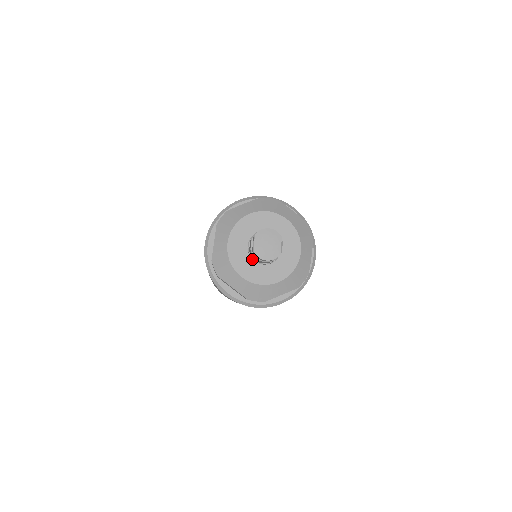
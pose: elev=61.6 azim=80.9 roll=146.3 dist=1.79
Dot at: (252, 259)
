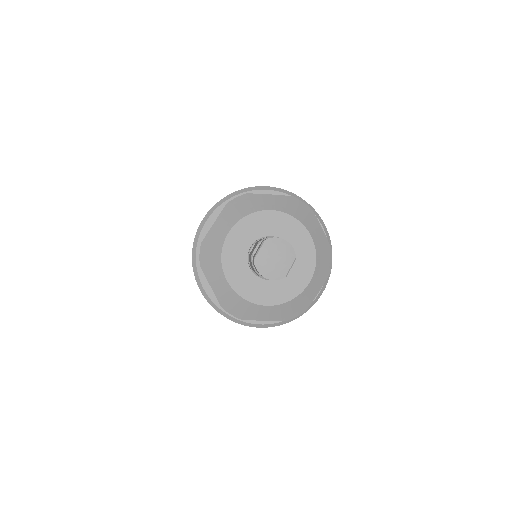
Dot at: (249, 265)
